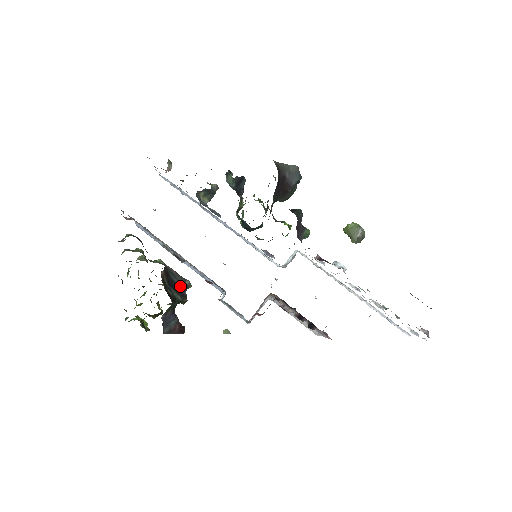
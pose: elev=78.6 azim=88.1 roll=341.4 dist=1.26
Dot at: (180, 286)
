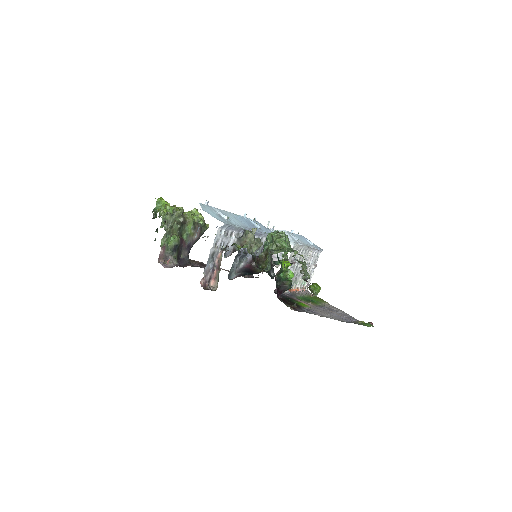
Dot at: occluded
